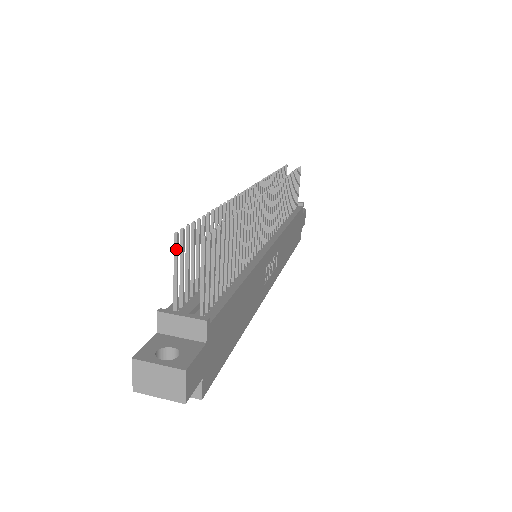
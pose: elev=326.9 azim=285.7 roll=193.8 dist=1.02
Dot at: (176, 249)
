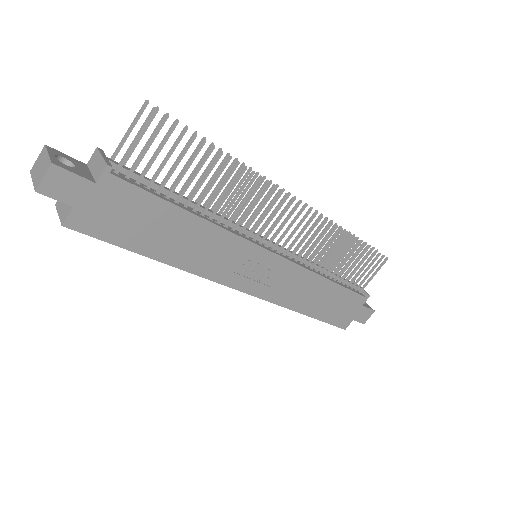
Dot at: (139, 112)
